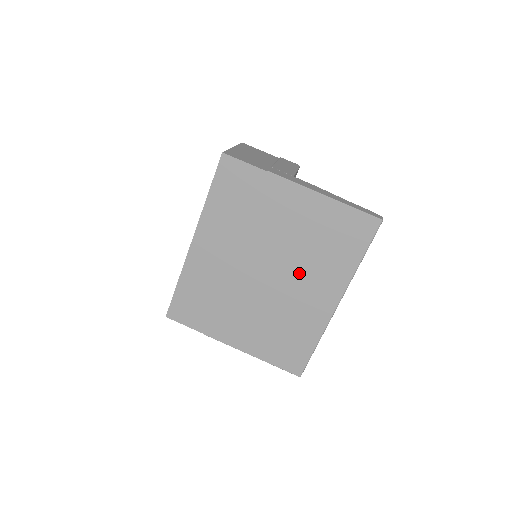
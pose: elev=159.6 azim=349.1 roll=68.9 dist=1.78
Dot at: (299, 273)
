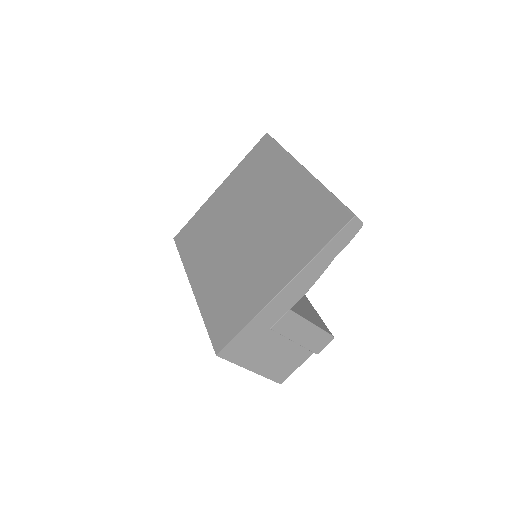
Dot at: (262, 198)
